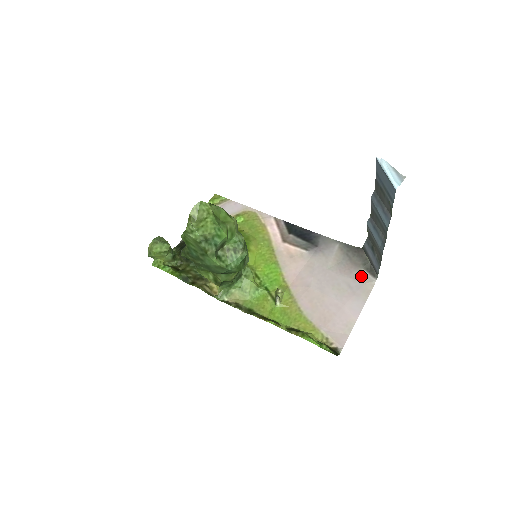
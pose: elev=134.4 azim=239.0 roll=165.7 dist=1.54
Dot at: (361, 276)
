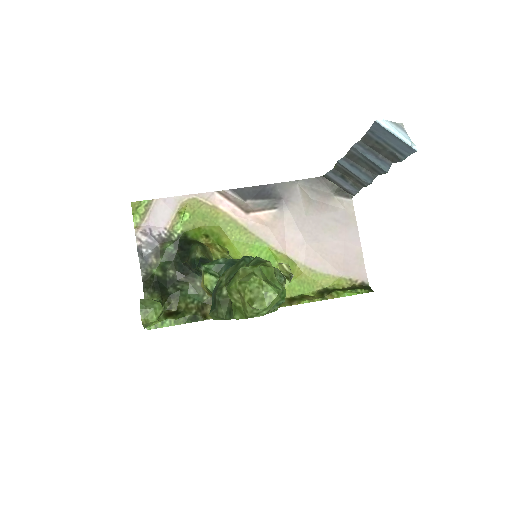
Dot at: (338, 204)
